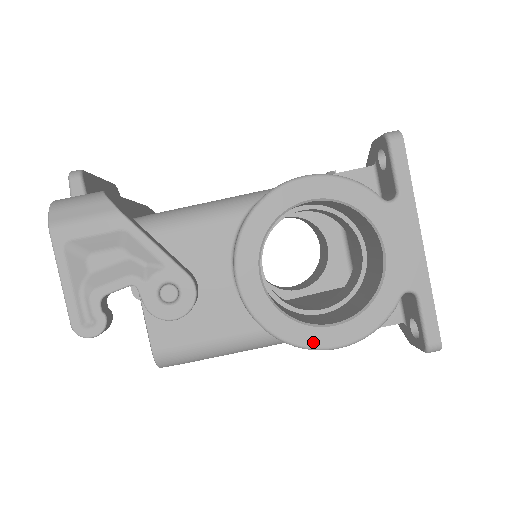
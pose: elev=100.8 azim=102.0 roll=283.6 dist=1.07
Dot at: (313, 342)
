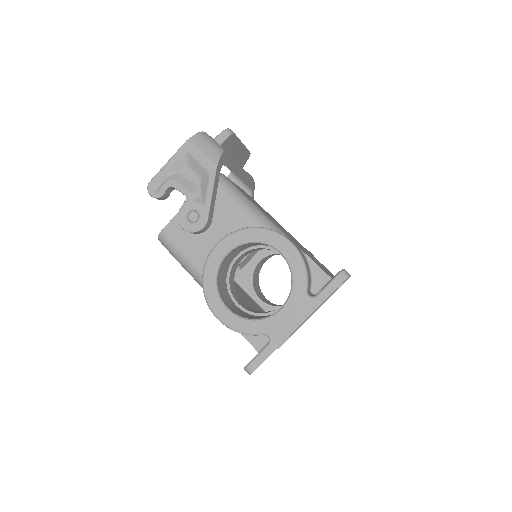
Dot at: (212, 303)
